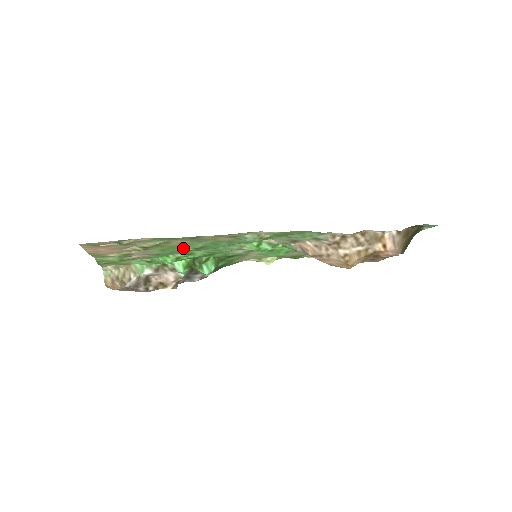
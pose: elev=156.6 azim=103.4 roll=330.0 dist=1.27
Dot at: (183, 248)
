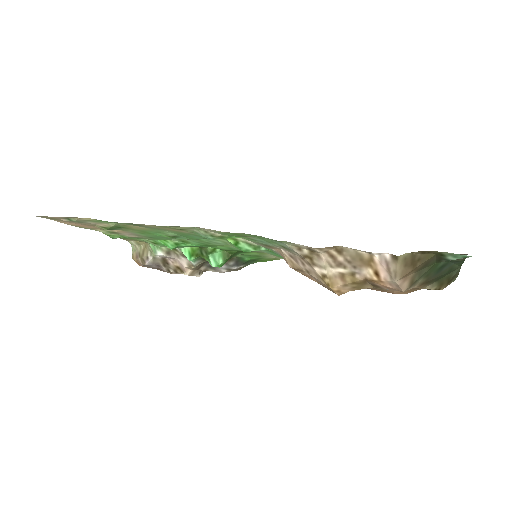
Dot at: (158, 234)
